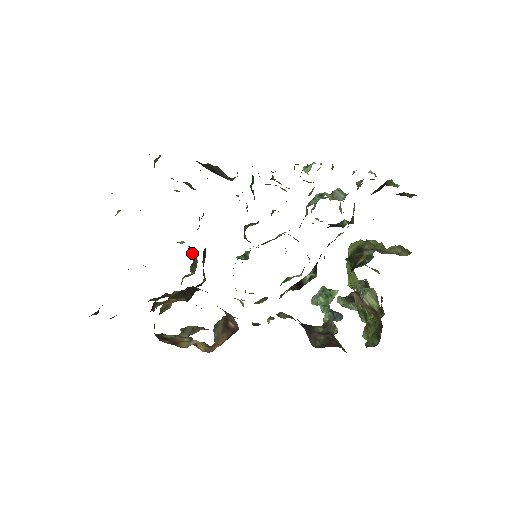
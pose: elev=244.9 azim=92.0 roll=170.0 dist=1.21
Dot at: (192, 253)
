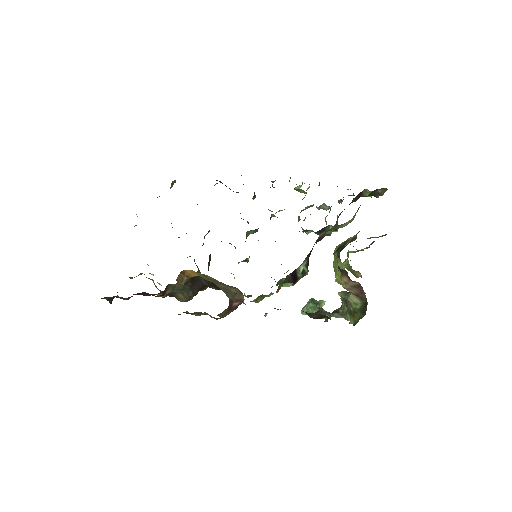
Dot at: occluded
